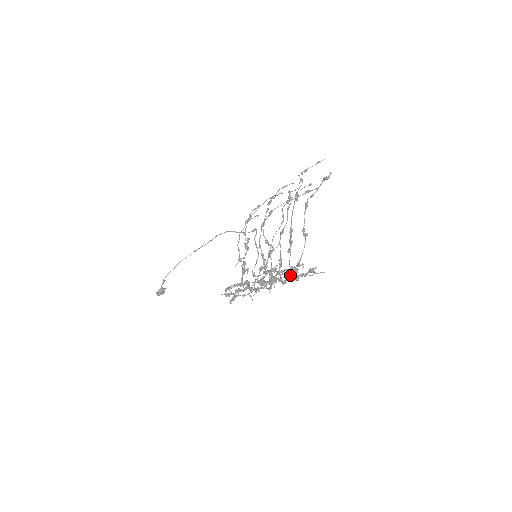
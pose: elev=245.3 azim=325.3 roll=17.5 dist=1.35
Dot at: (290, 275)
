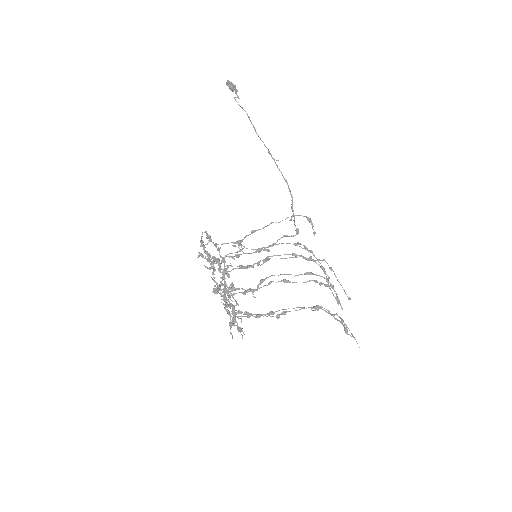
Dot at: (236, 304)
